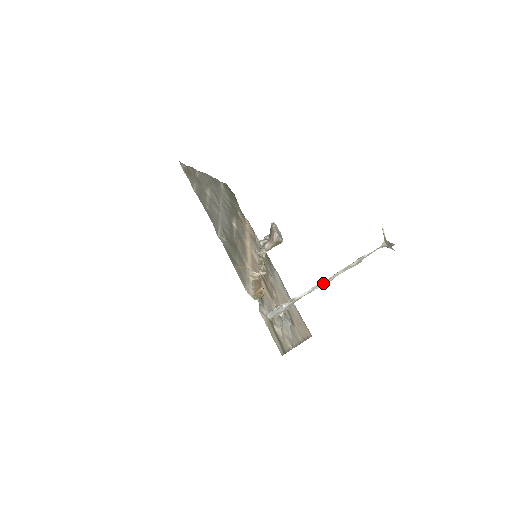
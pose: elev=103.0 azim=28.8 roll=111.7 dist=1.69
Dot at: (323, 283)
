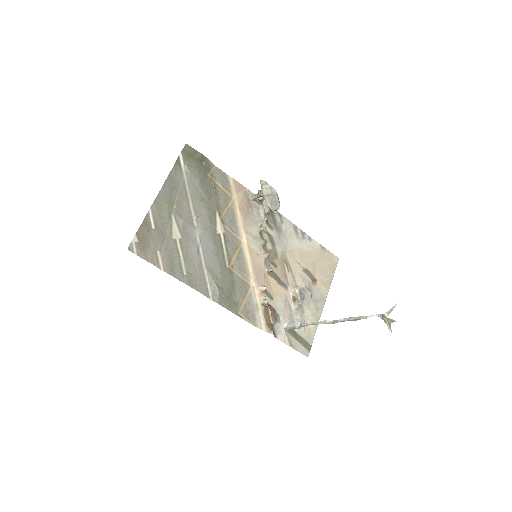
Dot at: occluded
